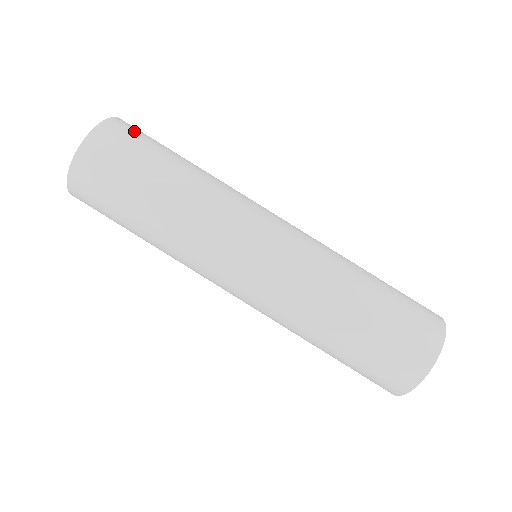
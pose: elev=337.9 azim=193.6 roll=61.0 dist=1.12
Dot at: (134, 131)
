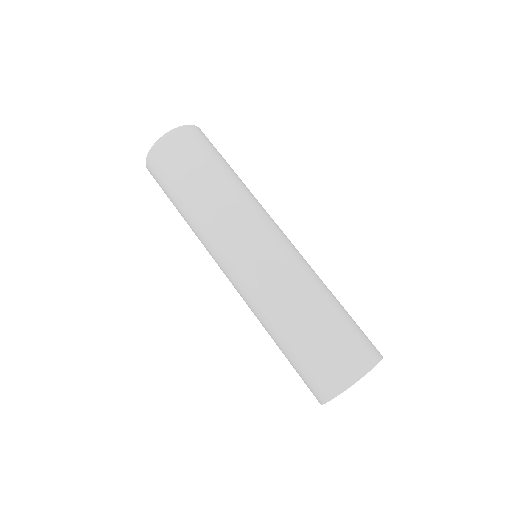
Dot at: (192, 140)
